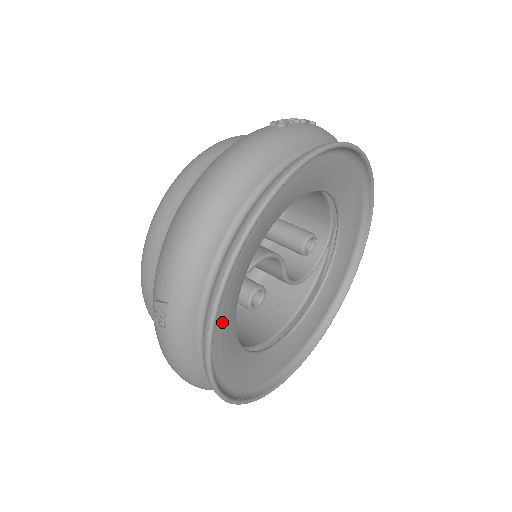
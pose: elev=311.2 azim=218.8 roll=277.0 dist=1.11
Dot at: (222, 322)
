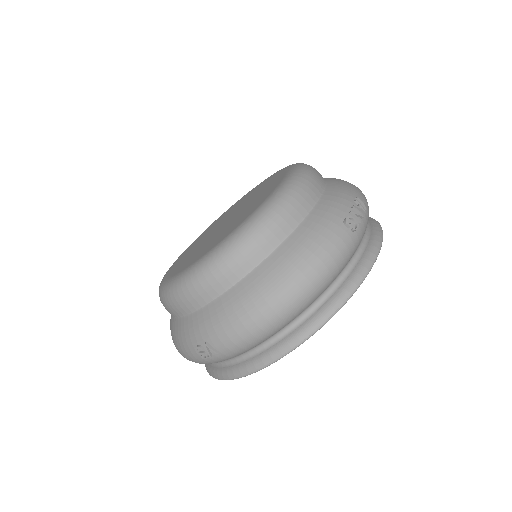
Dot at: occluded
